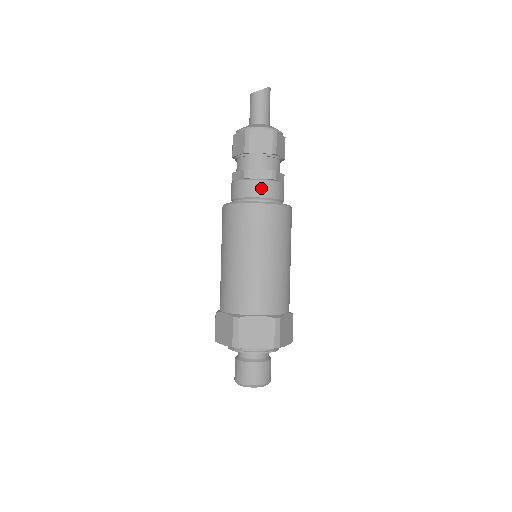
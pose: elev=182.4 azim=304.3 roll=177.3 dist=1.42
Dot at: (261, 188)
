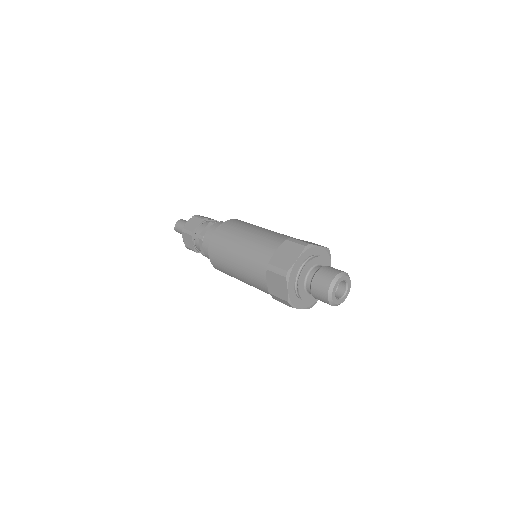
Dot at: occluded
